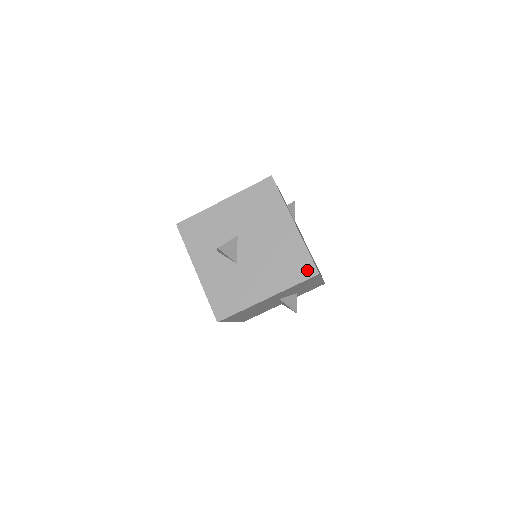
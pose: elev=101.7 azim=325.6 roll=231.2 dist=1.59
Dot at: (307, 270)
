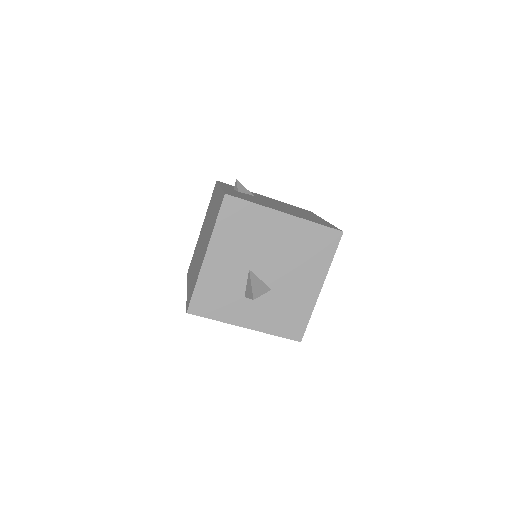
Dot at: (331, 239)
